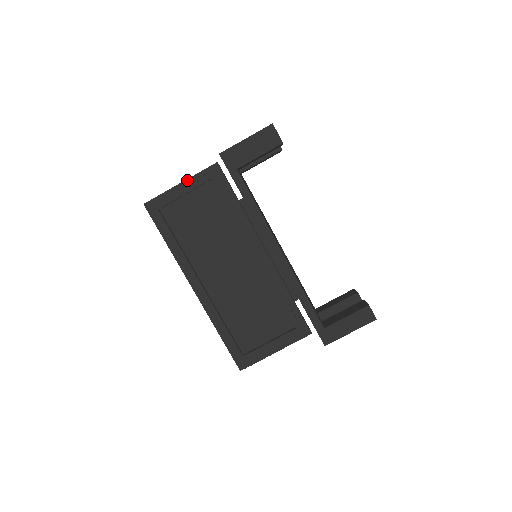
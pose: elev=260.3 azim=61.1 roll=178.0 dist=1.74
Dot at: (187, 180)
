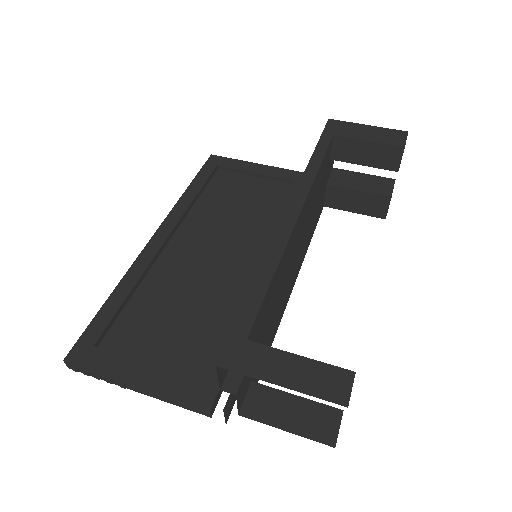
Dot at: (269, 166)
